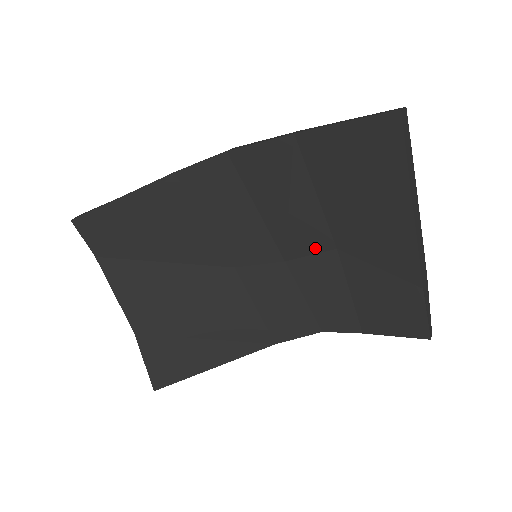
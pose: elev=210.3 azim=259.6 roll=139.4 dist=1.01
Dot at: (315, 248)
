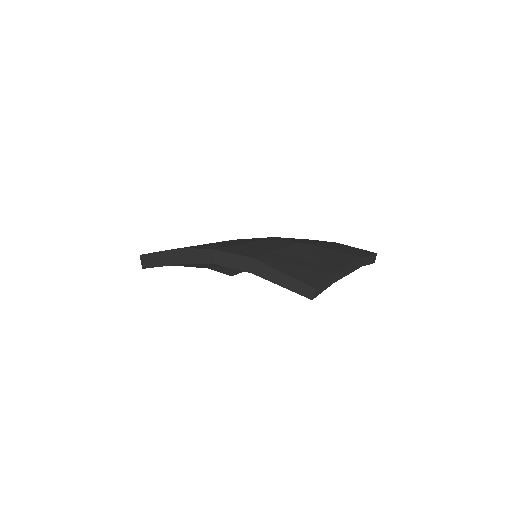
Dot at: occluded
